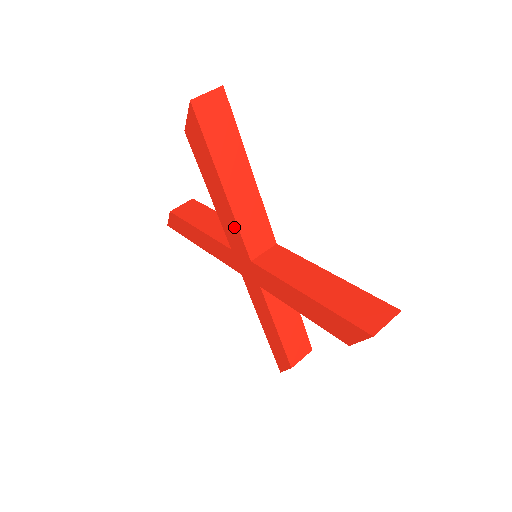
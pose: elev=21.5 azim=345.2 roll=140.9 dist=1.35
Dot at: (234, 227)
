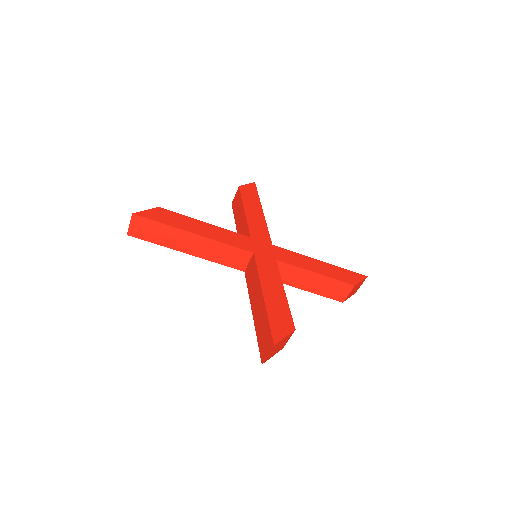
Dot at: occluded
